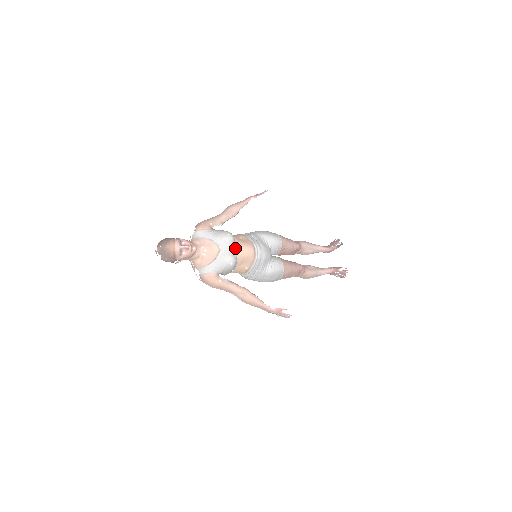
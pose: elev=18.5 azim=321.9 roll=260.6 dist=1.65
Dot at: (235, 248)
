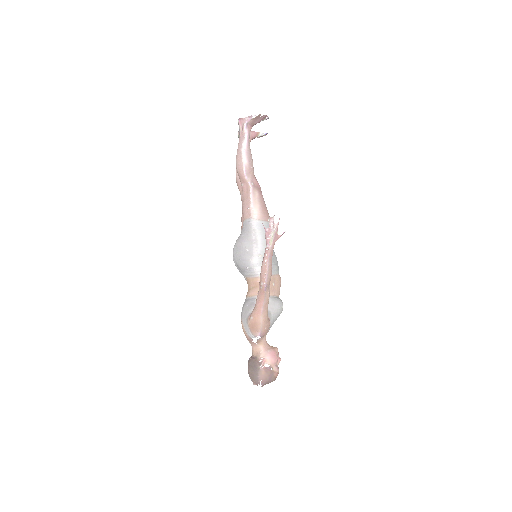
Dot at: occluded
